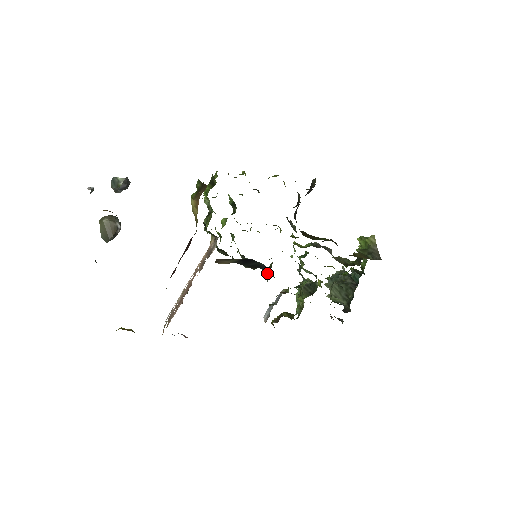
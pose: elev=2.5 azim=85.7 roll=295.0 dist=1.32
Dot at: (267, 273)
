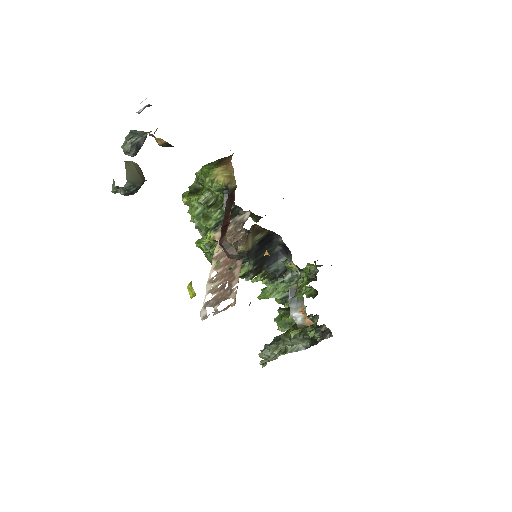
Dot at: (273, 270)
